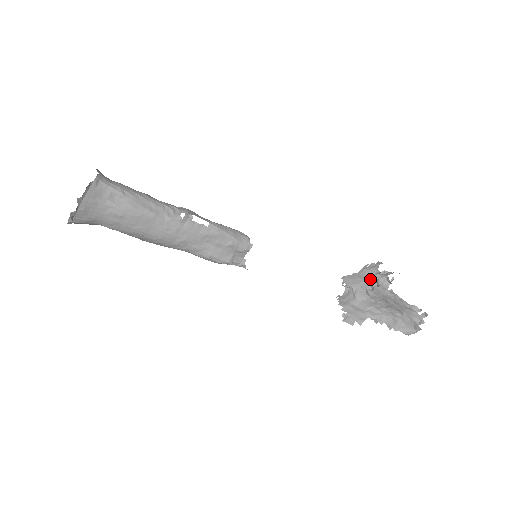
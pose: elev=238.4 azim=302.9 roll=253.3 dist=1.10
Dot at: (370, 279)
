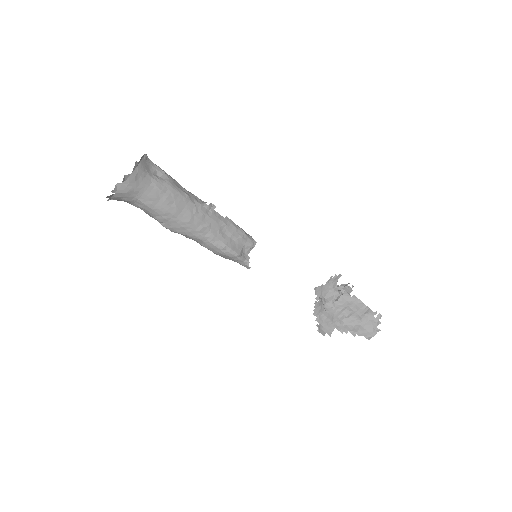
Dot at: (334, 291)
